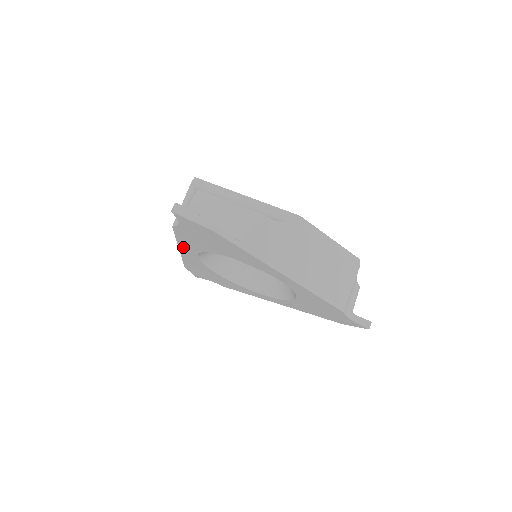
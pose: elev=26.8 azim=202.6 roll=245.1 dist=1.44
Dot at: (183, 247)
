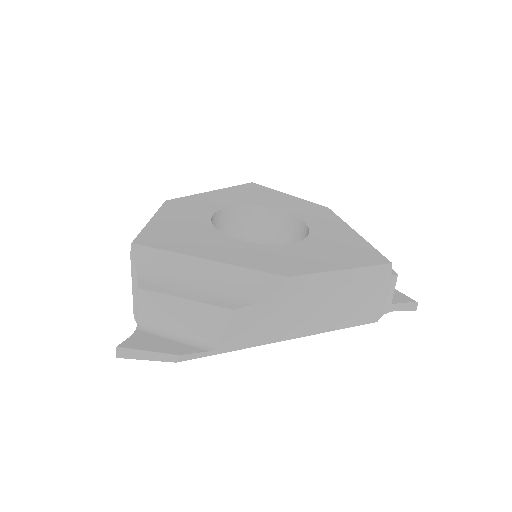
Dot at: occluded
